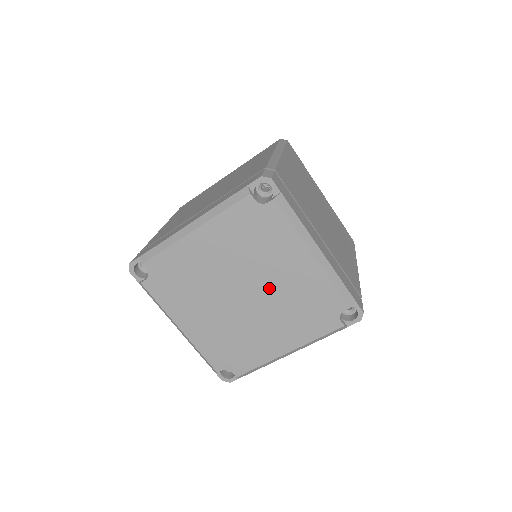
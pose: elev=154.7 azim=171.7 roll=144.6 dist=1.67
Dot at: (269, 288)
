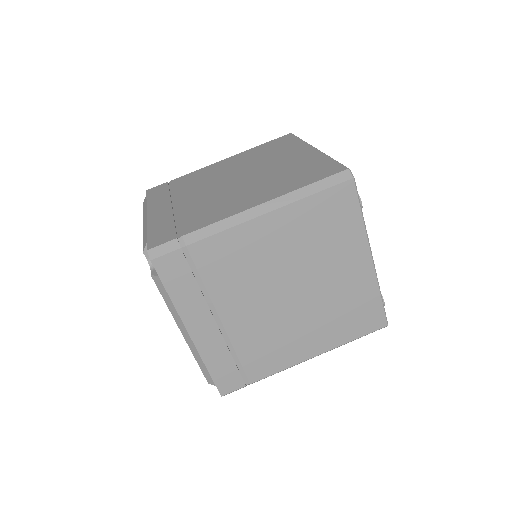
Dot at: occluded
